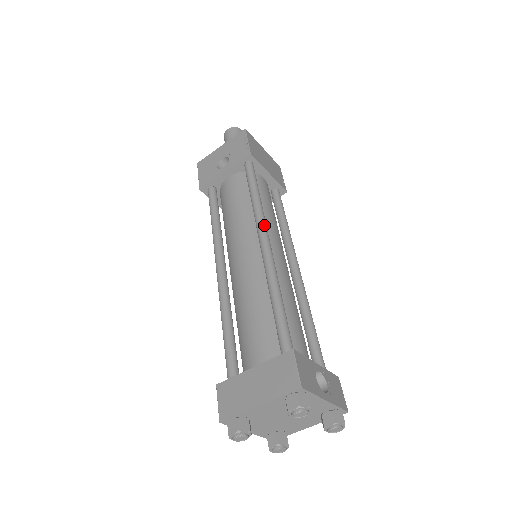
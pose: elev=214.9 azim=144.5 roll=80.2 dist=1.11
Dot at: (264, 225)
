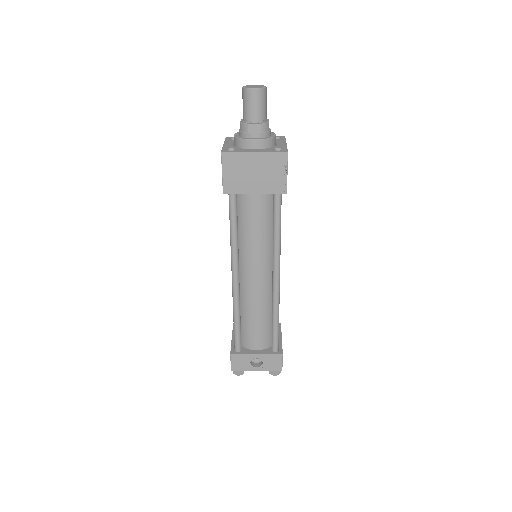
Dot at: (233, 266)
